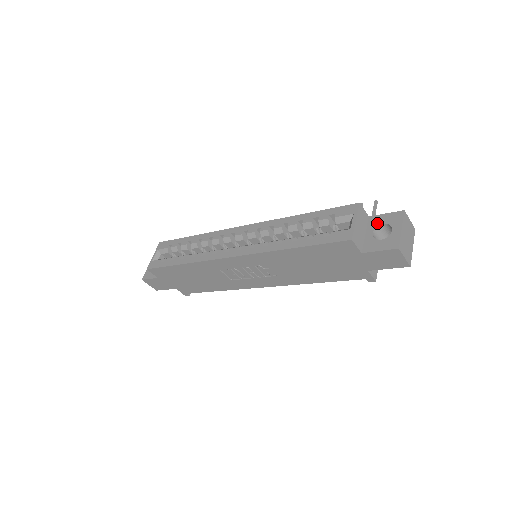
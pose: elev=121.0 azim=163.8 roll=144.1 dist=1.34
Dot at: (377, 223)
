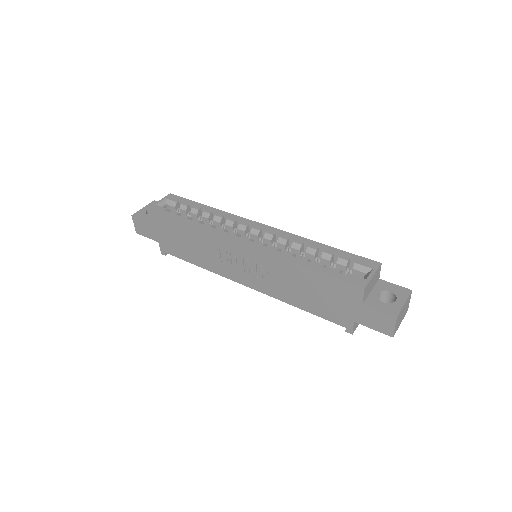
Dot at: (385, 288)
